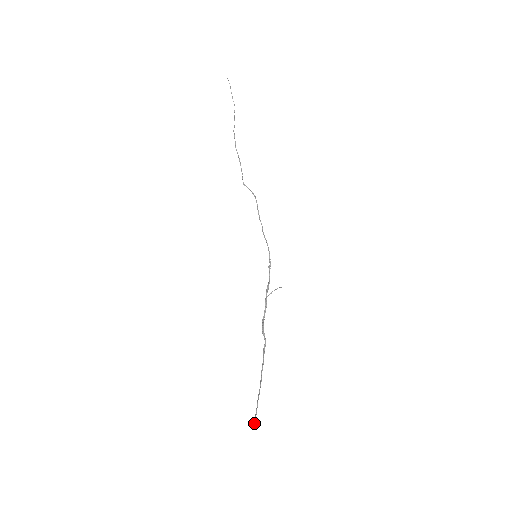
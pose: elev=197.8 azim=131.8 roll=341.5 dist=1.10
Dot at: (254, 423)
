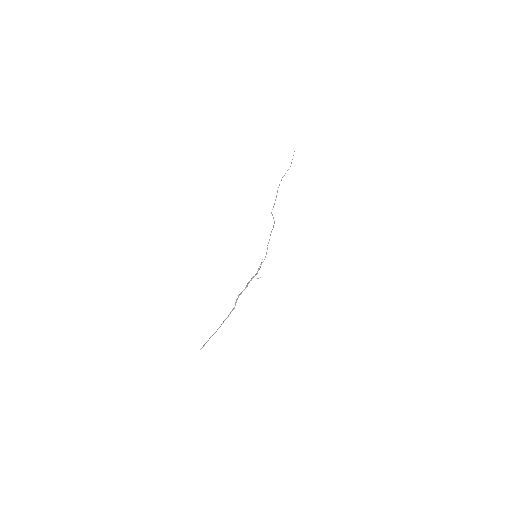
Dot at: occluded
